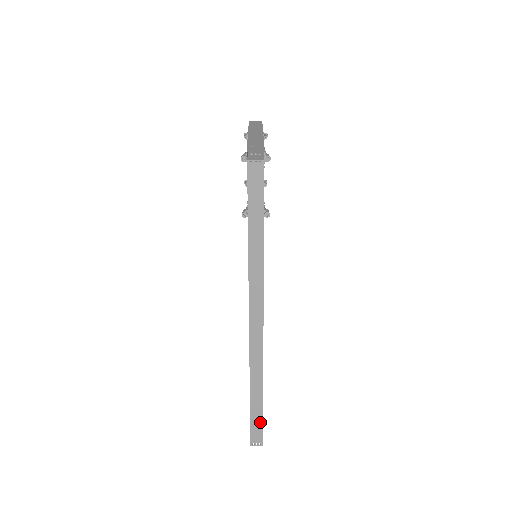
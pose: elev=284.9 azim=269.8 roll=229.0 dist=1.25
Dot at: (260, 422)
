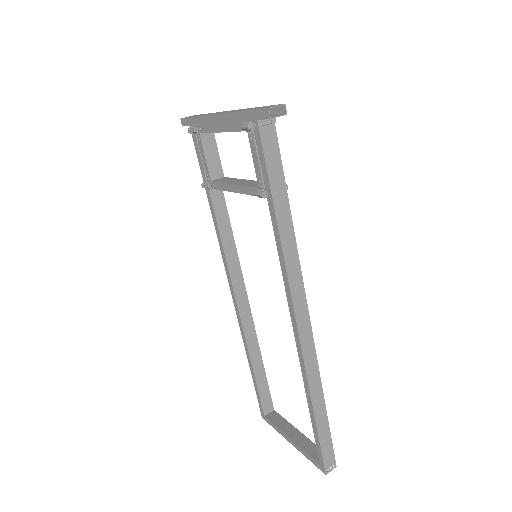
Dot at: (329, 439)
